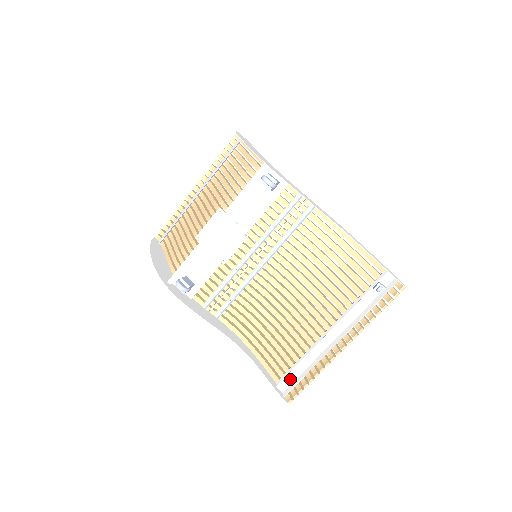
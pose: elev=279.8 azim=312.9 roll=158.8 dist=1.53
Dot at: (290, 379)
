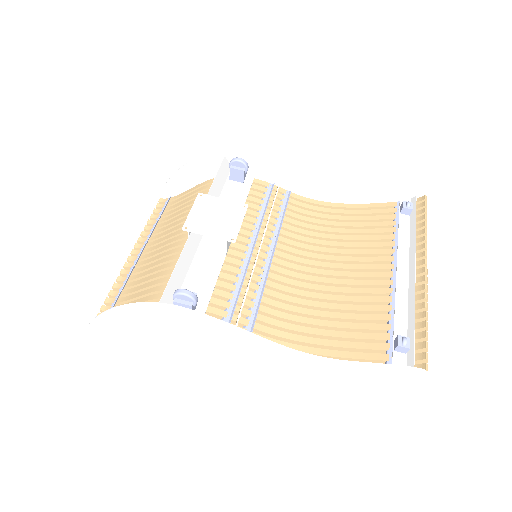
Dot at: (403, 337)
